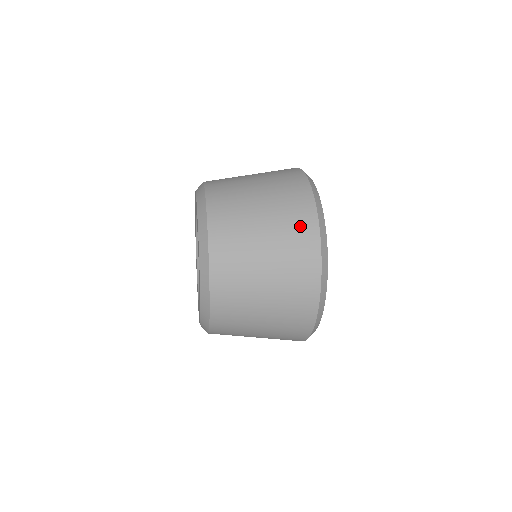
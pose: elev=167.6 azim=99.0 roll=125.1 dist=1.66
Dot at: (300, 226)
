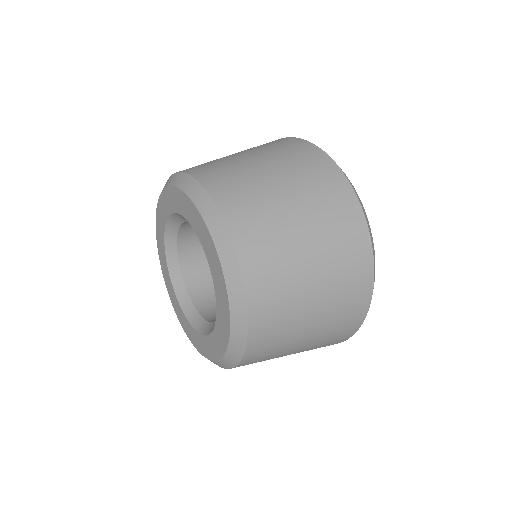
Dot at: (288, 145)
